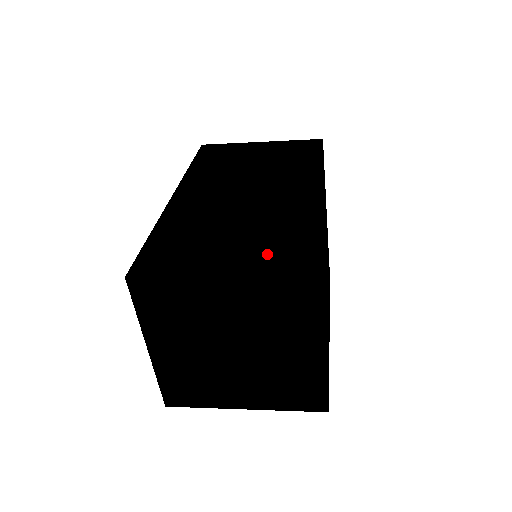
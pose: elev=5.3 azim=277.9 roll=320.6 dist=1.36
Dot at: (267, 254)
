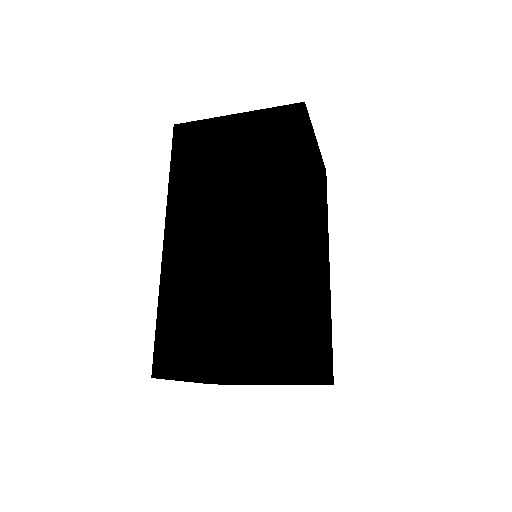
Dot at: (258, 346)
